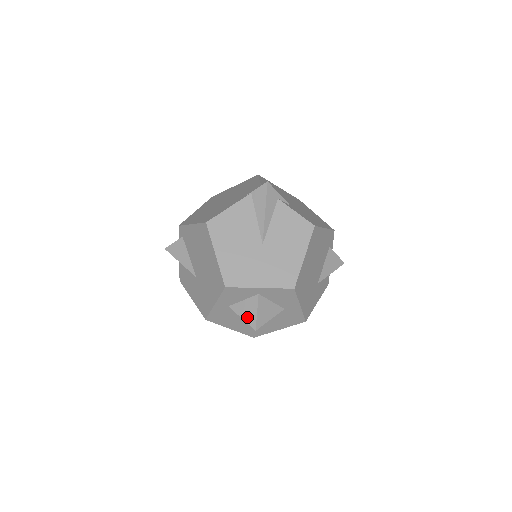
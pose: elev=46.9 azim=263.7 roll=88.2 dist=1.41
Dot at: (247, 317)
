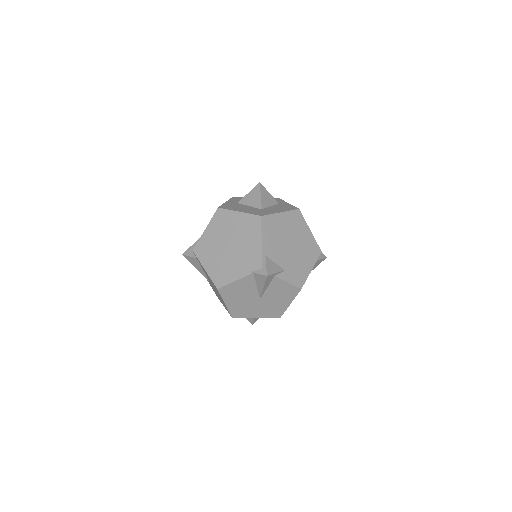
Dot at: occluded
